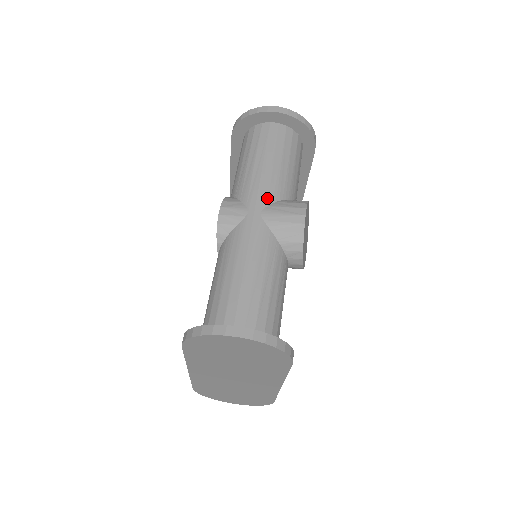
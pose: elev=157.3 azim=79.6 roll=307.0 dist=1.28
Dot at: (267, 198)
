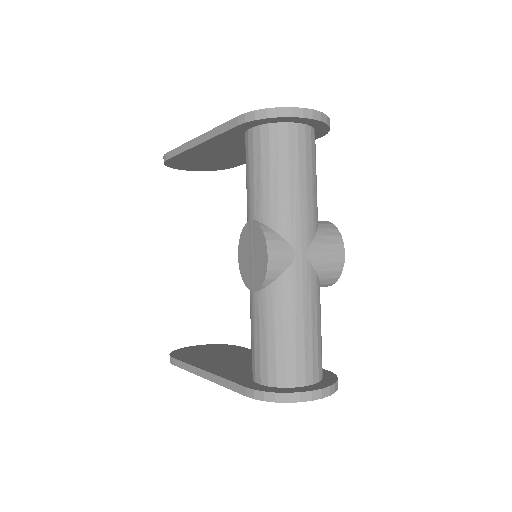
Dot at: (309, 234)
